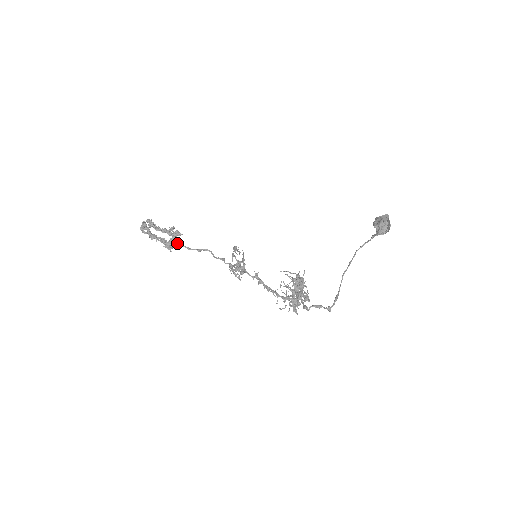
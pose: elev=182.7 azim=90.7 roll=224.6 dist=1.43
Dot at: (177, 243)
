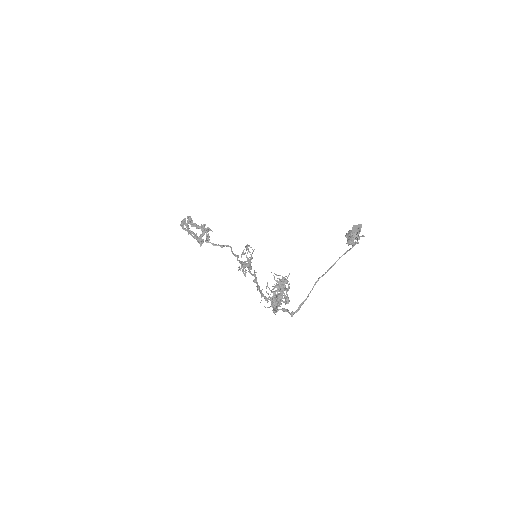
Dot at: (206, 239)
